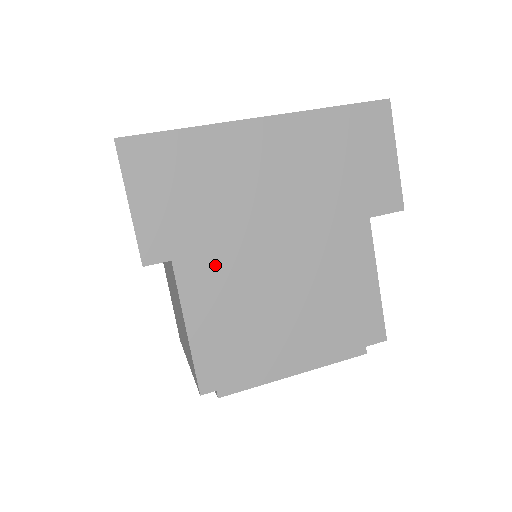
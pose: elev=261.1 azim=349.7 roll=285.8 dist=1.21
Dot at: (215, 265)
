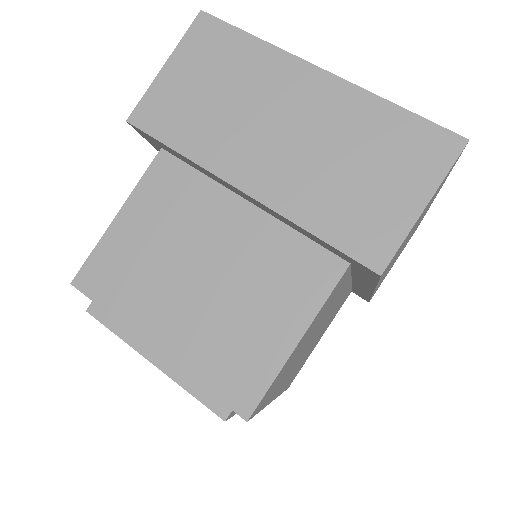
Dot at: (340, 287)
